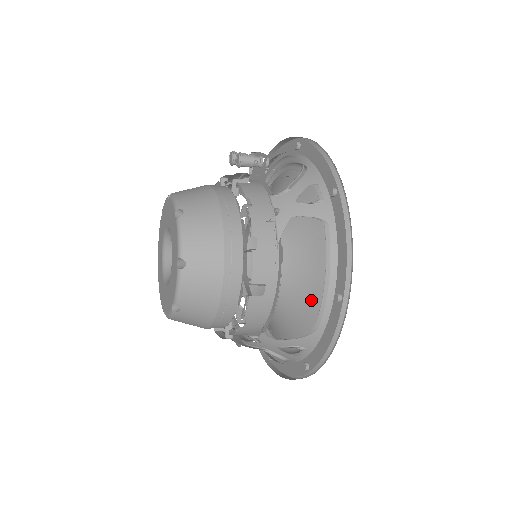
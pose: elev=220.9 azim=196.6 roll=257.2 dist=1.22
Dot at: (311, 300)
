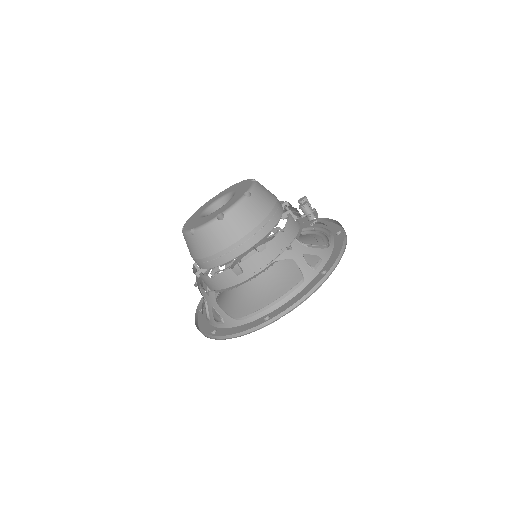
Dot at: (254, 305)
